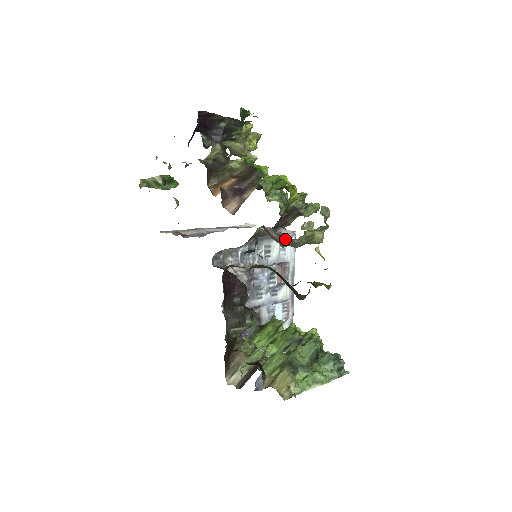
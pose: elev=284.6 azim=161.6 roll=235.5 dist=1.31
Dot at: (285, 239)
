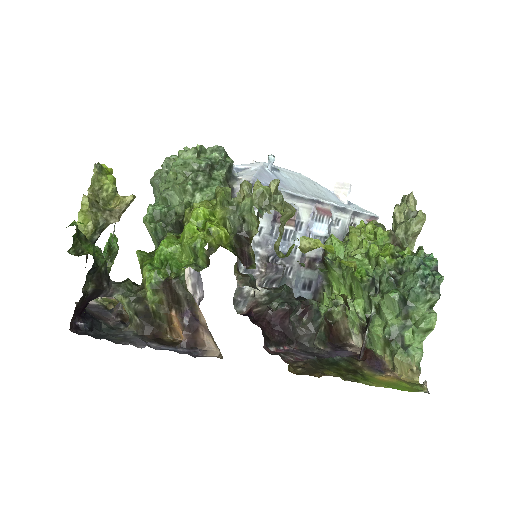
Dot at: occluded
